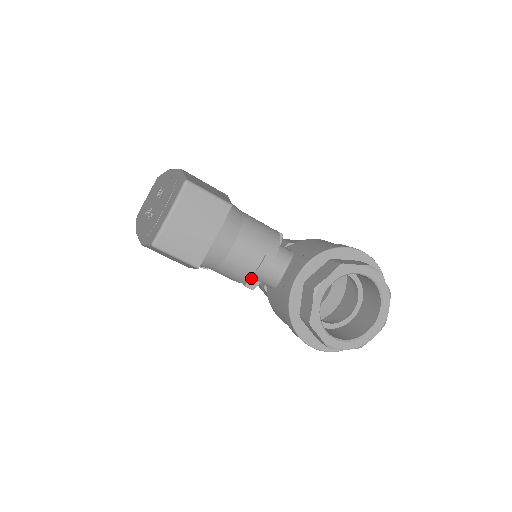
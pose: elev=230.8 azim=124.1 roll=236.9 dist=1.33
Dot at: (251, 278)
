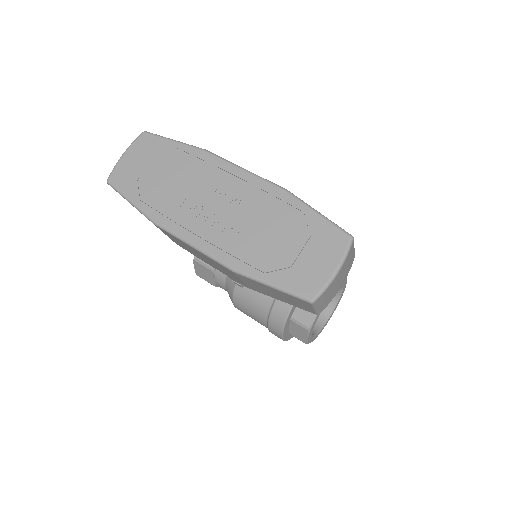
Dot at: occluded
